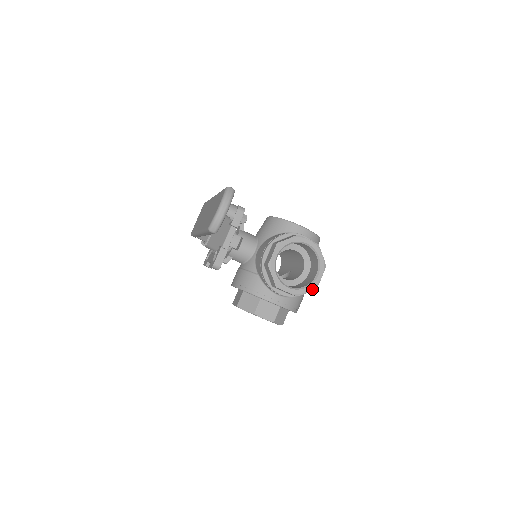
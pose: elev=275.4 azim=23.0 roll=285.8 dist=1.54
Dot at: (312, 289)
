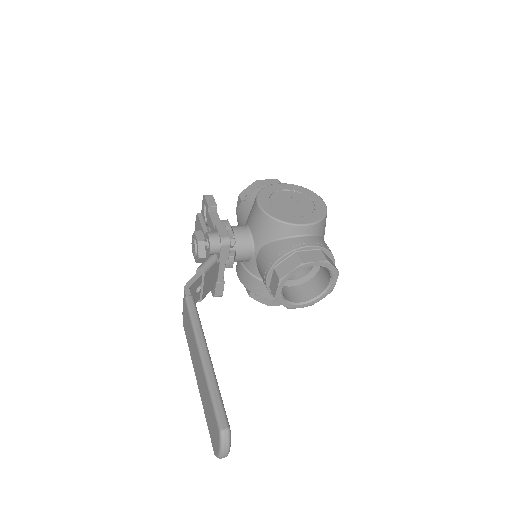
Dot at: occluded
